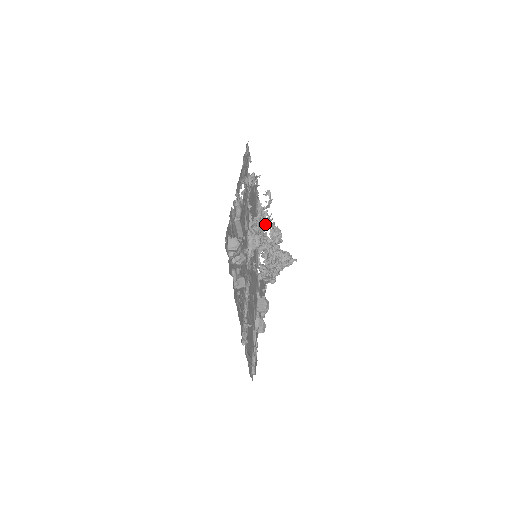
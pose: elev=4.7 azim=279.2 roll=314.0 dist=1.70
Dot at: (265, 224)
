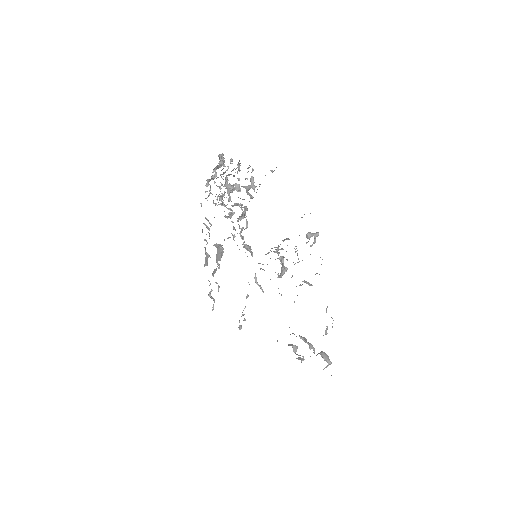
Dot at: occluded
